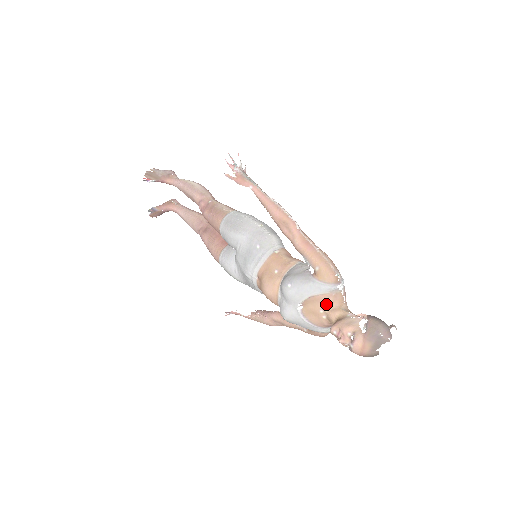
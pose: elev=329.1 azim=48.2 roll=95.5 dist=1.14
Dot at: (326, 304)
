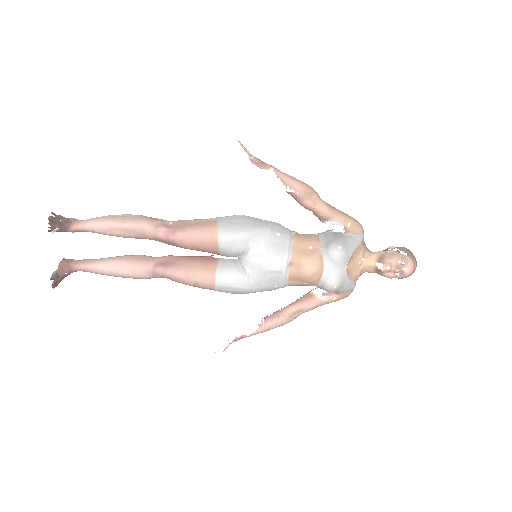
Dot at: (362, 253)
